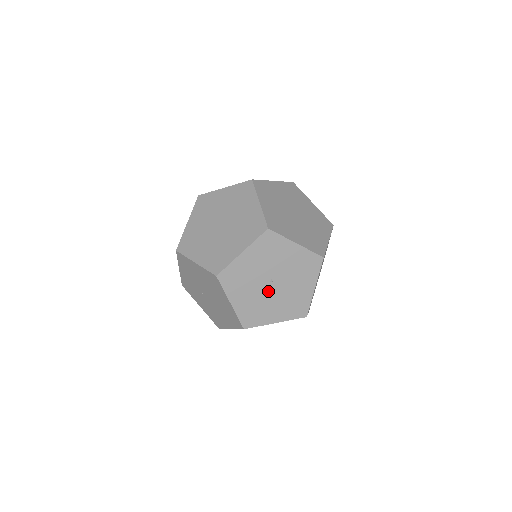
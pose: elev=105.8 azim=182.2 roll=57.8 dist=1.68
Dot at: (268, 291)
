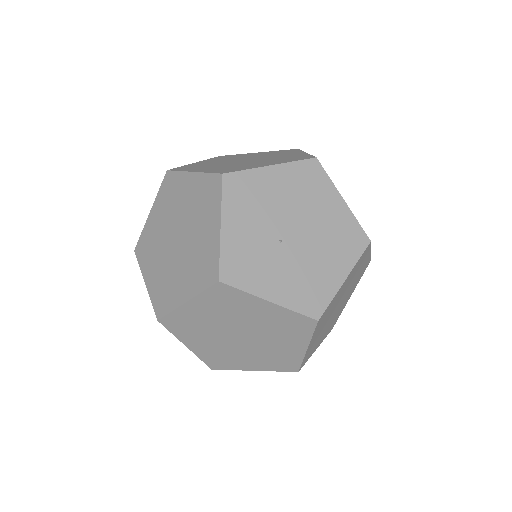
Dot at: occluded
